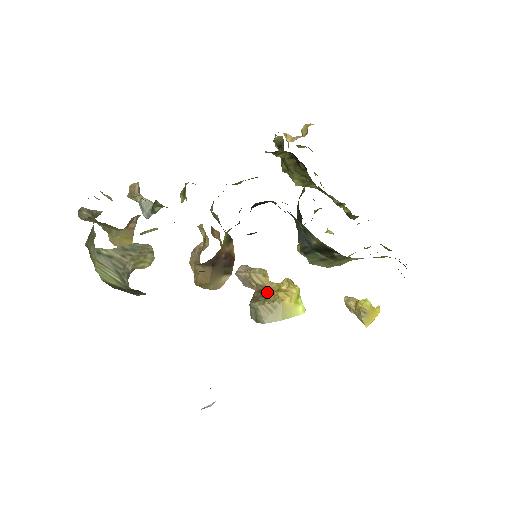
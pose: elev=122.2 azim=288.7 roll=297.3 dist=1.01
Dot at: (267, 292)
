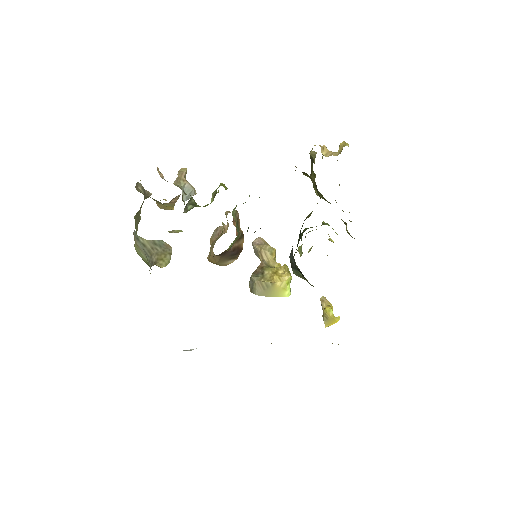
Dot at: (267, 271)
